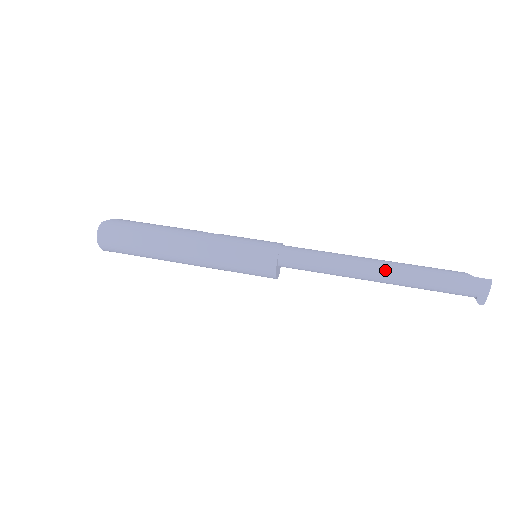
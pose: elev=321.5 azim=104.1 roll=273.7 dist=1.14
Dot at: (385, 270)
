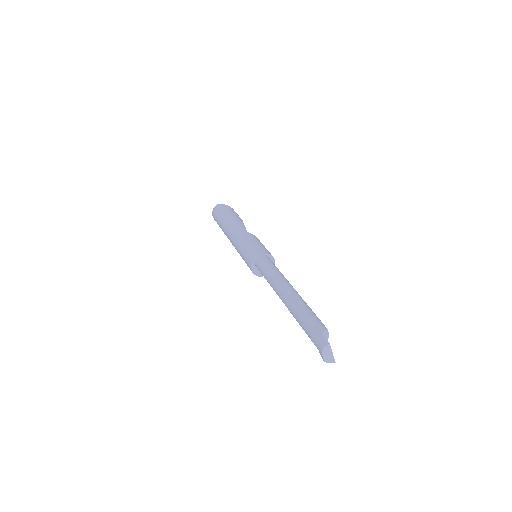
Dot at: (286, 299)
